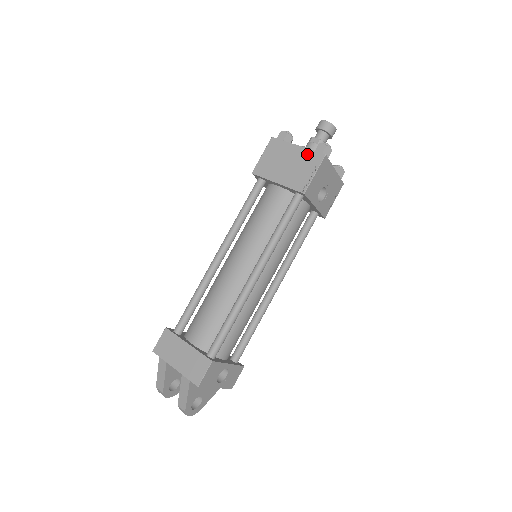
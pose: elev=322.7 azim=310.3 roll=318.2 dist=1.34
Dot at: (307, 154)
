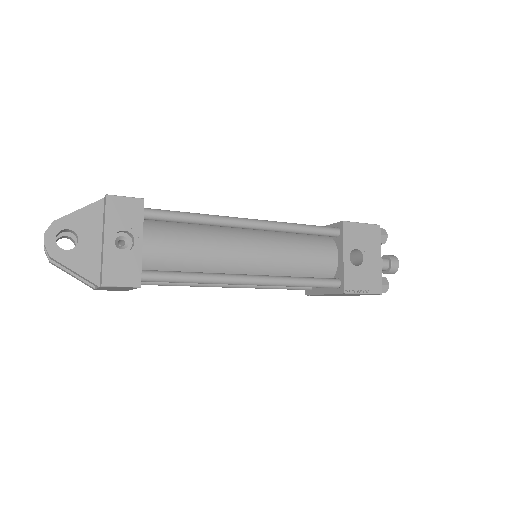
Dot at: occluded
